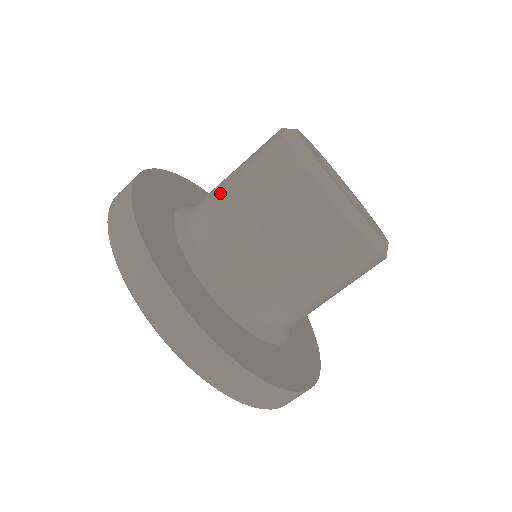
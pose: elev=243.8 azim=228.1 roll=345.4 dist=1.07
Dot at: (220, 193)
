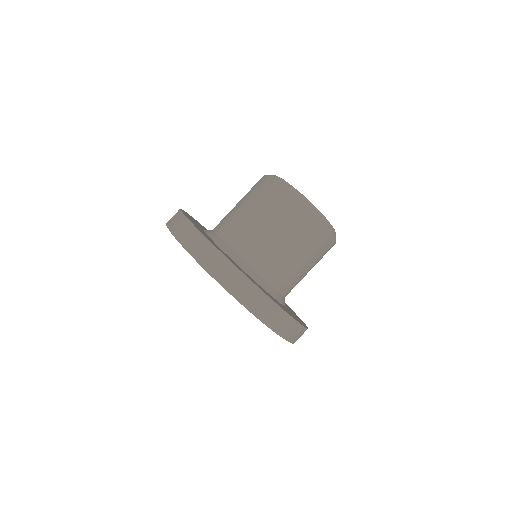
Dot at: occluded
